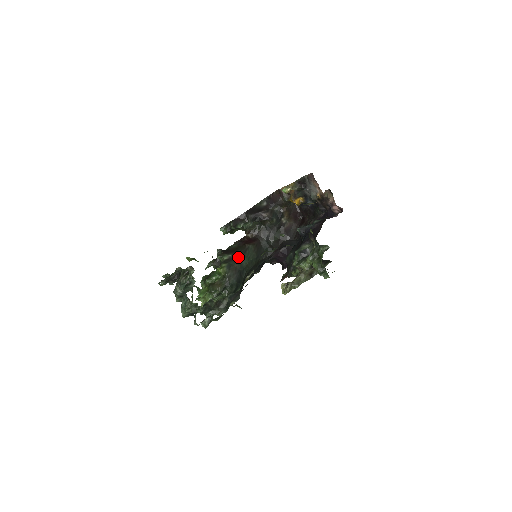
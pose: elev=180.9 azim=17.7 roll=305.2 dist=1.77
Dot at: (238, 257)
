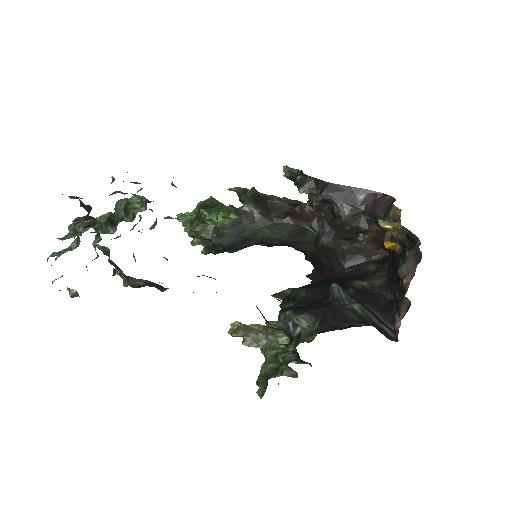
Dot at: (261, 221)
